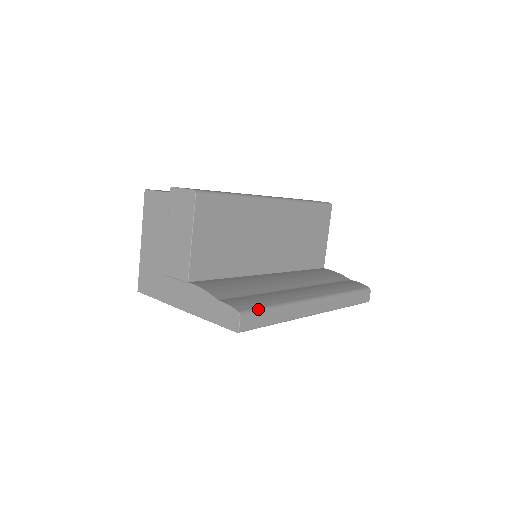
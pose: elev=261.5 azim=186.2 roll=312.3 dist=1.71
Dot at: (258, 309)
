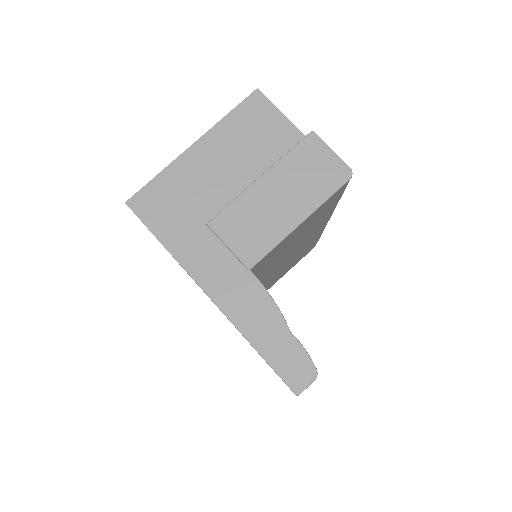
Dot at: occluded
